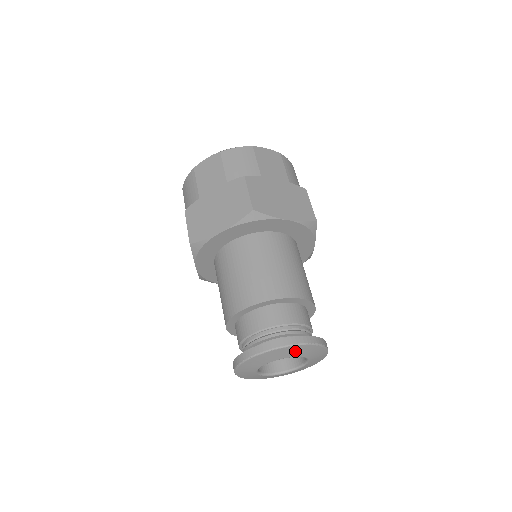
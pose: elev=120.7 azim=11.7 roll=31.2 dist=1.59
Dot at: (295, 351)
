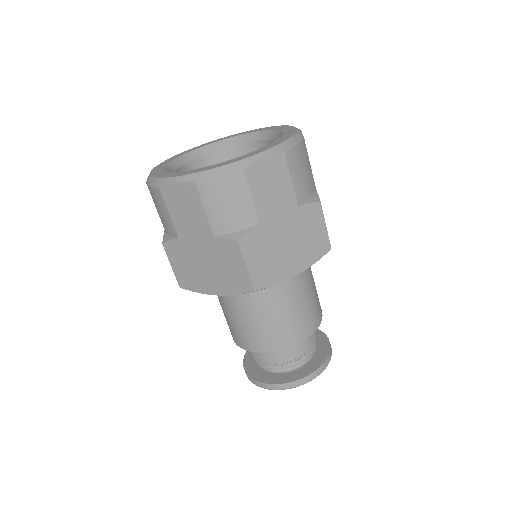
Dot at: occluded
